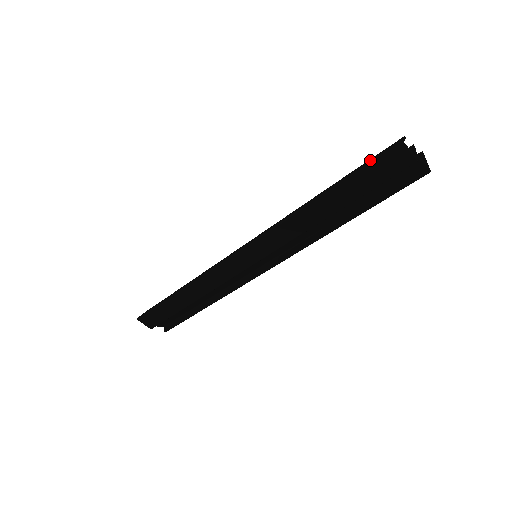
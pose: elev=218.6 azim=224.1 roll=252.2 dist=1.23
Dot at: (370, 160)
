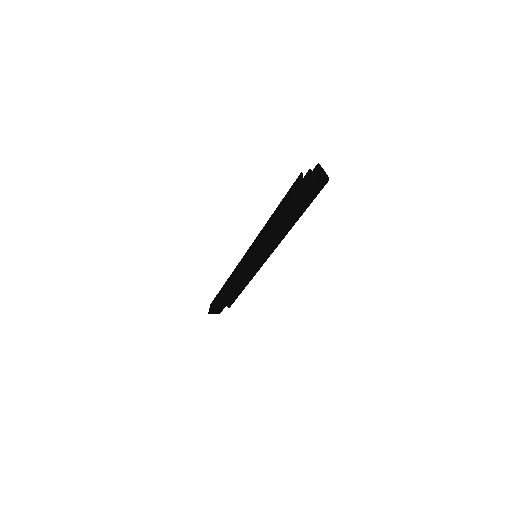
Dot at: (289, 199)
